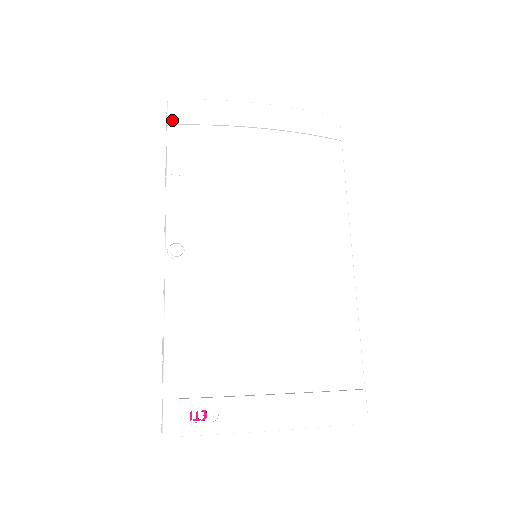
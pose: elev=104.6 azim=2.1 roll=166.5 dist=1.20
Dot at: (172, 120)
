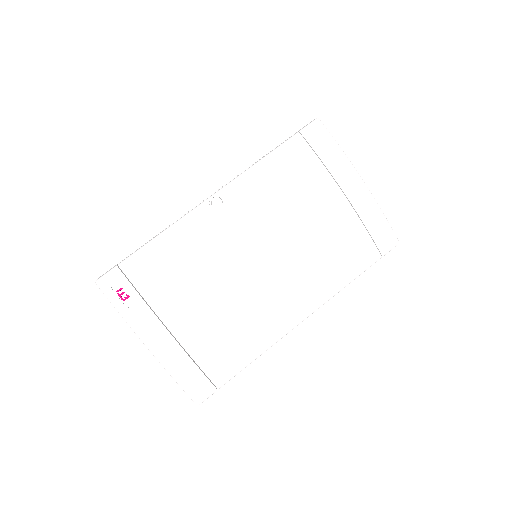
Dot at: (305, 132)
